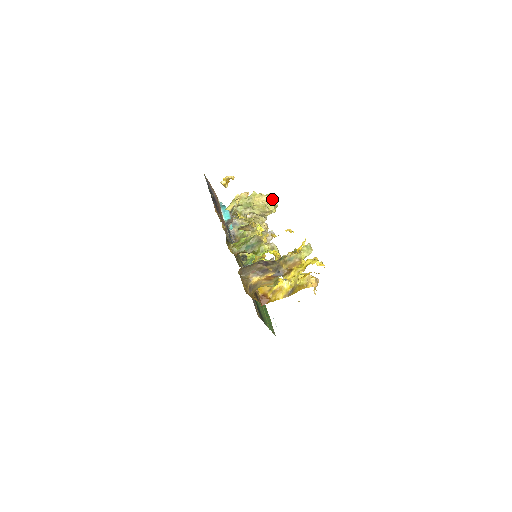
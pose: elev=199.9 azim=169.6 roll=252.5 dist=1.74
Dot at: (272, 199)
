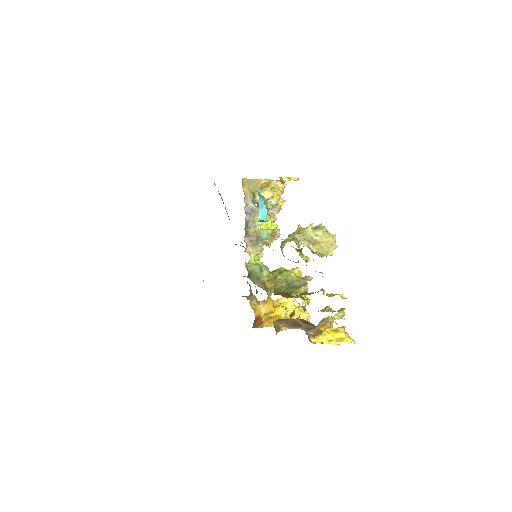
Dot at: occluded
